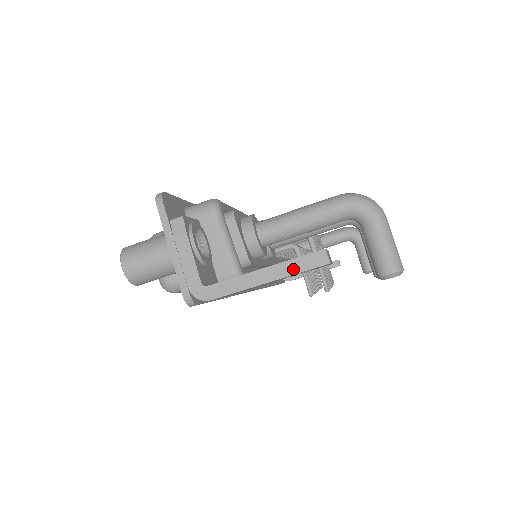
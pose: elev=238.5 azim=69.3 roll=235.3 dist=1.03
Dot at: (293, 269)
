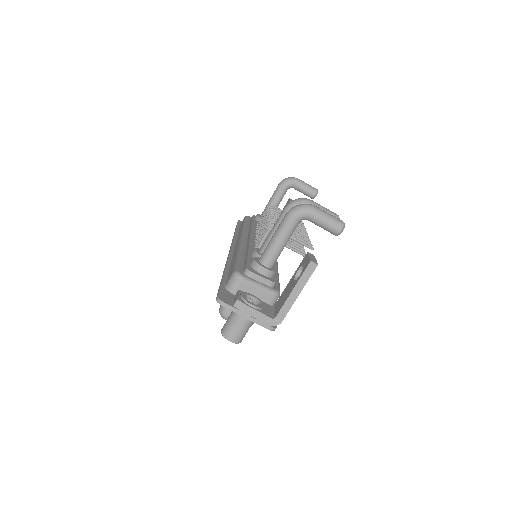
Dot at: (305, 280)
